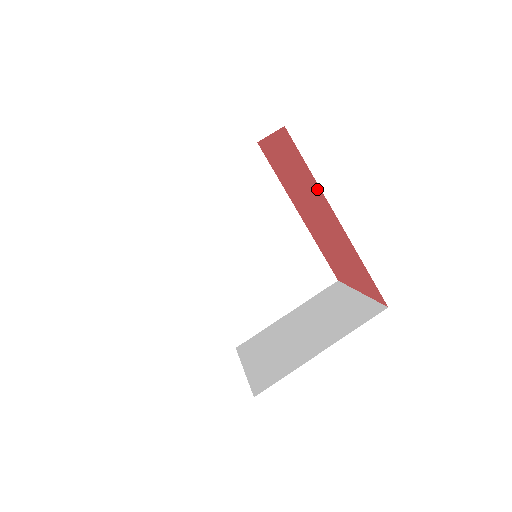
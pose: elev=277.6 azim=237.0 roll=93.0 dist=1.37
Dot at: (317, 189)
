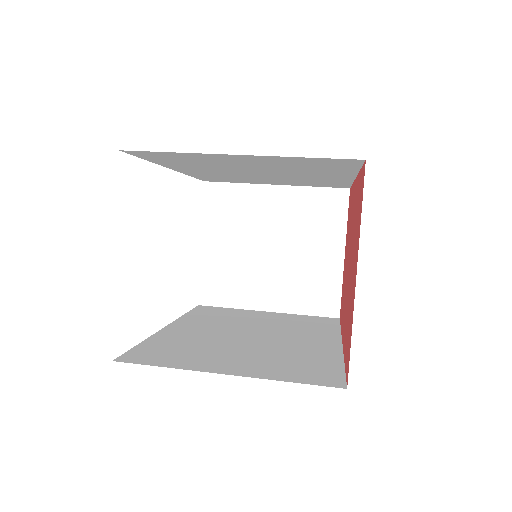
Dot at: (352, 194)
